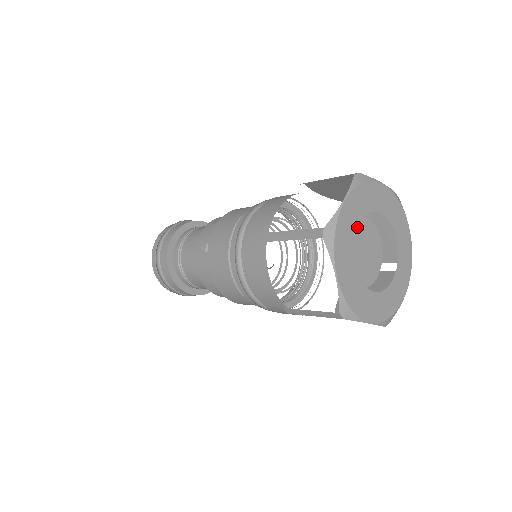
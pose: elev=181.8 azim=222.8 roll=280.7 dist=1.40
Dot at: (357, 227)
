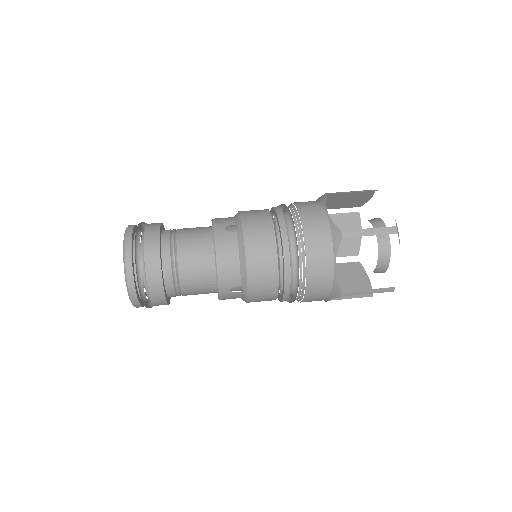
Dot at: occluded
